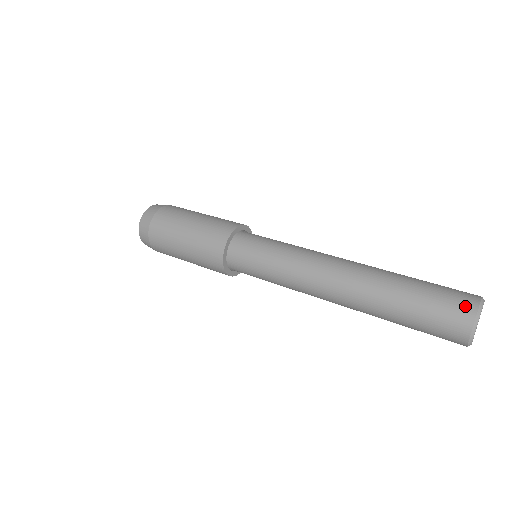
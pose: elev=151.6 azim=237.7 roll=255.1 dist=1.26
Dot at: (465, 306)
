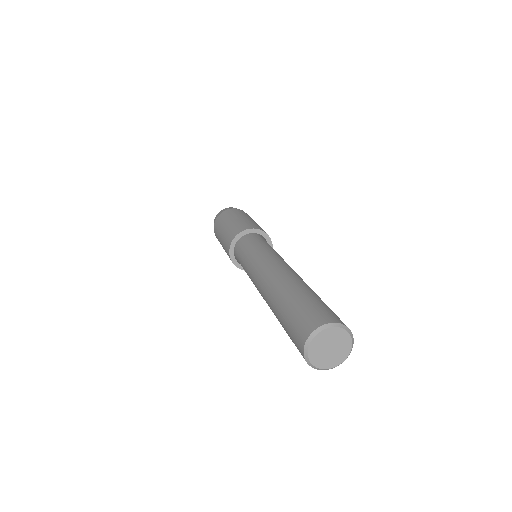
Dot at: (312, 322)
